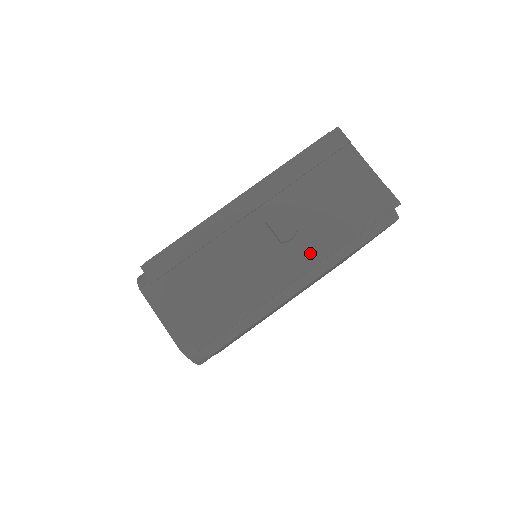
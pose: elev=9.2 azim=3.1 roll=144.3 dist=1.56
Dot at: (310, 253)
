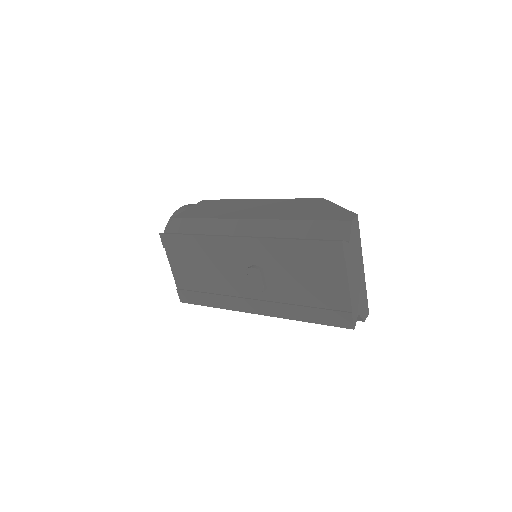
Dot at: (269, 307)
